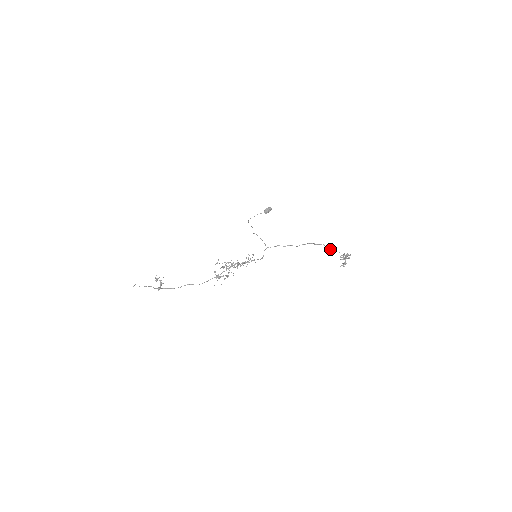
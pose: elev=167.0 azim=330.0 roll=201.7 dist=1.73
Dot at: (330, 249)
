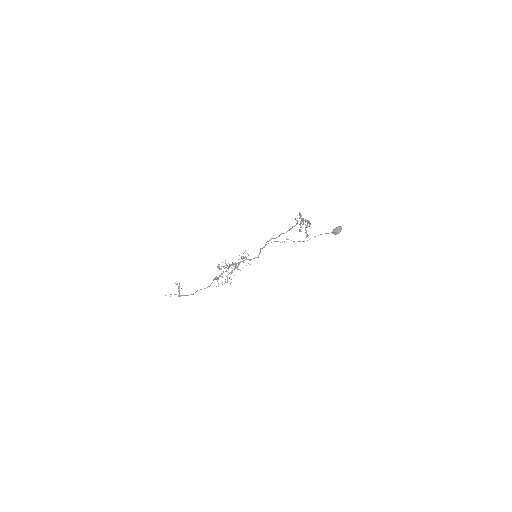
Dot at: (295, 219)
